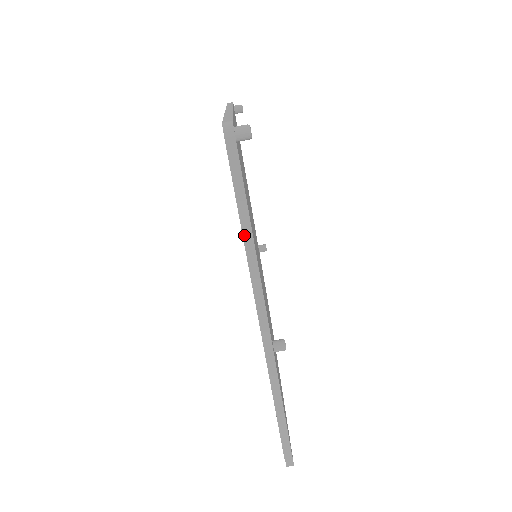
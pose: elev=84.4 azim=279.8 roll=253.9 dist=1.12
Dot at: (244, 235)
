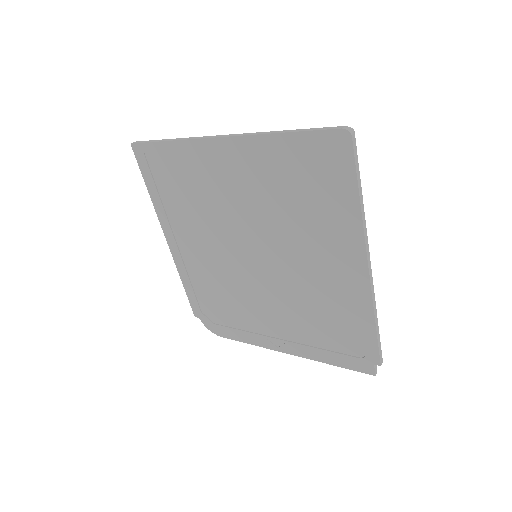
Dot at: (361, 206)
